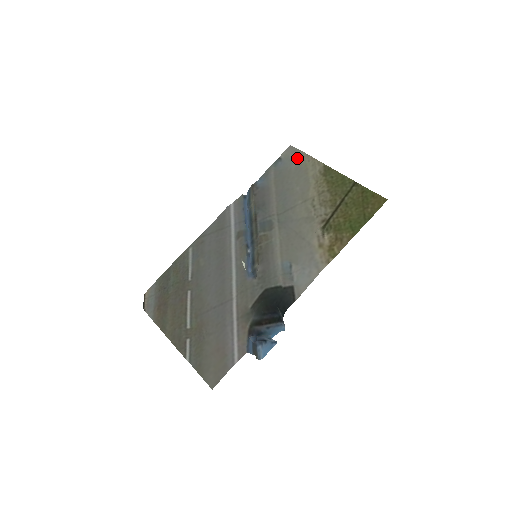
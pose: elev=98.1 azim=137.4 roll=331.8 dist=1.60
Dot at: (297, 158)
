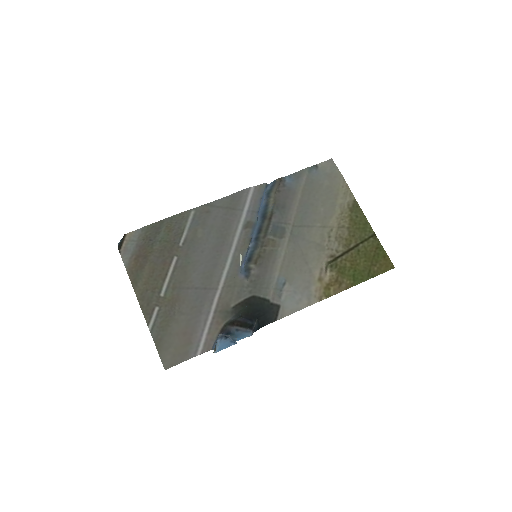
Dot at: (333, 177)
